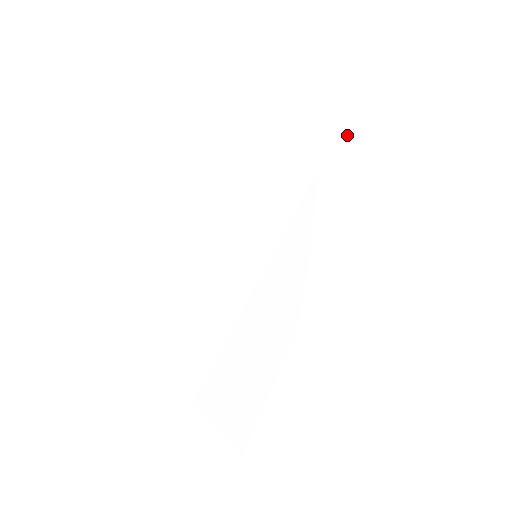
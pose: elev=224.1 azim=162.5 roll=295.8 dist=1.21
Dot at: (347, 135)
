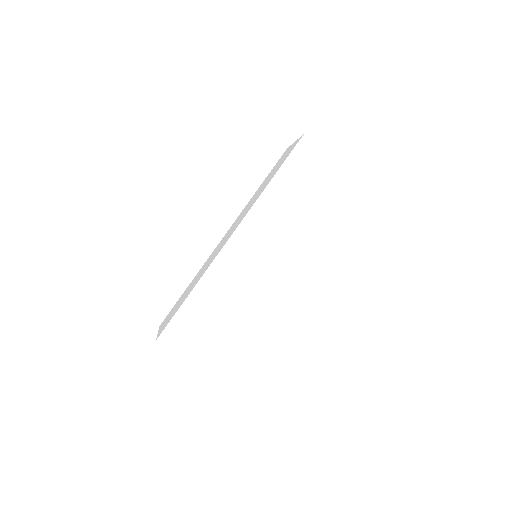
Dot at: (310, 149)
